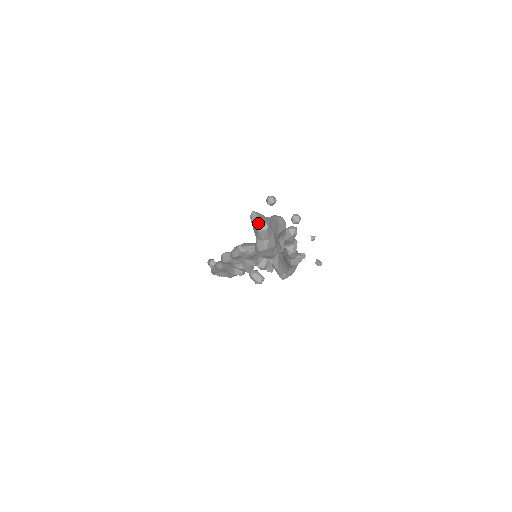
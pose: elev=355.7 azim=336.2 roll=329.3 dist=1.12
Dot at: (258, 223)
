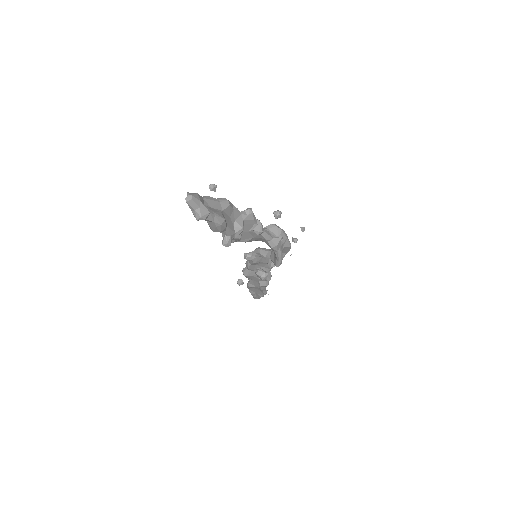
Dot at: (186, 197)
